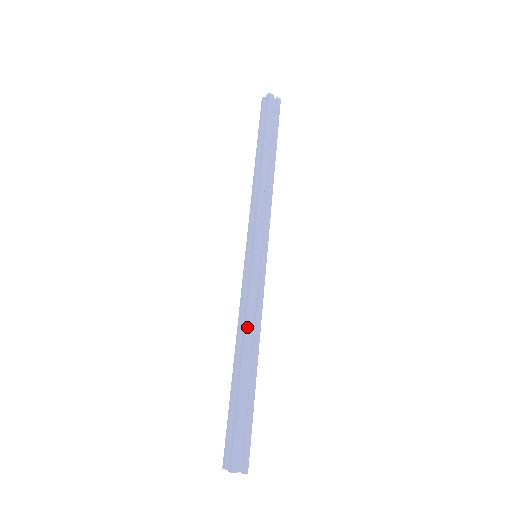
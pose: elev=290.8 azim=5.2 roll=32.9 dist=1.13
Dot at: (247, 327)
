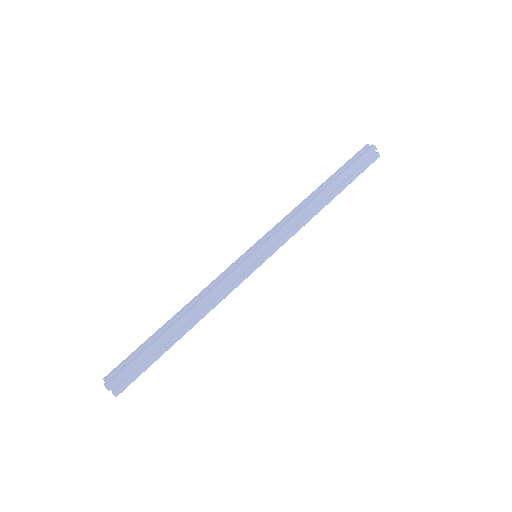
Dot at: (203, 300)
